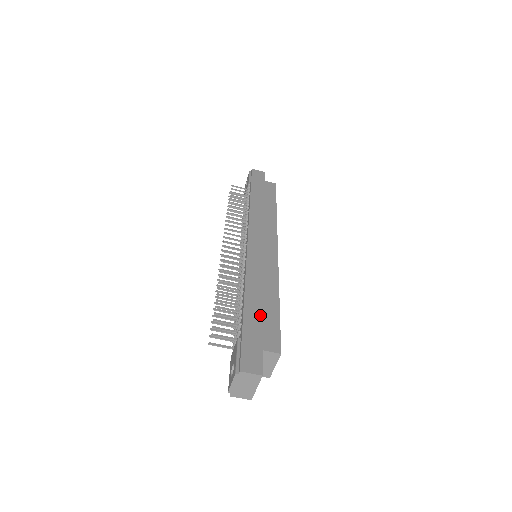
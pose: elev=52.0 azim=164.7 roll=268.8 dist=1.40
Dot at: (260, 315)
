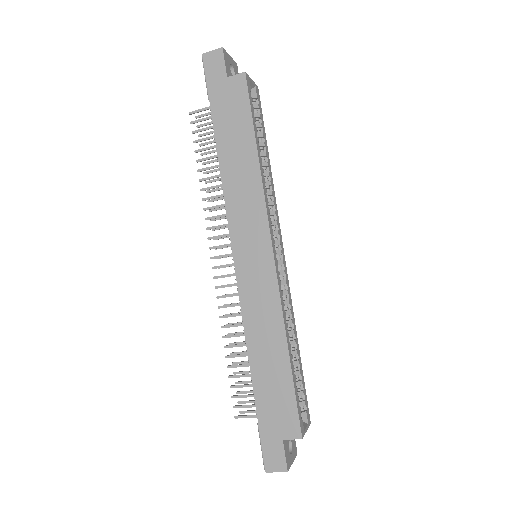
Dot at: (271, 390)
